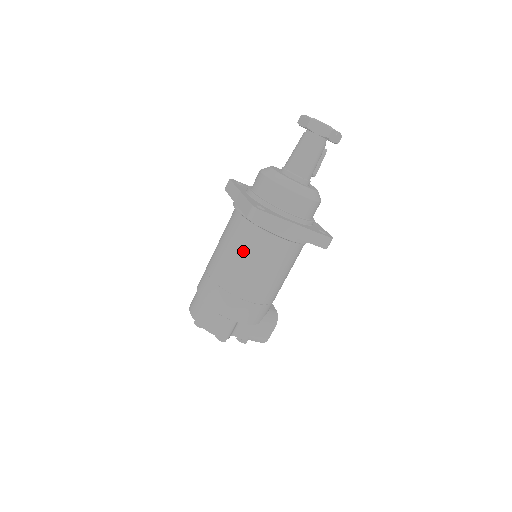
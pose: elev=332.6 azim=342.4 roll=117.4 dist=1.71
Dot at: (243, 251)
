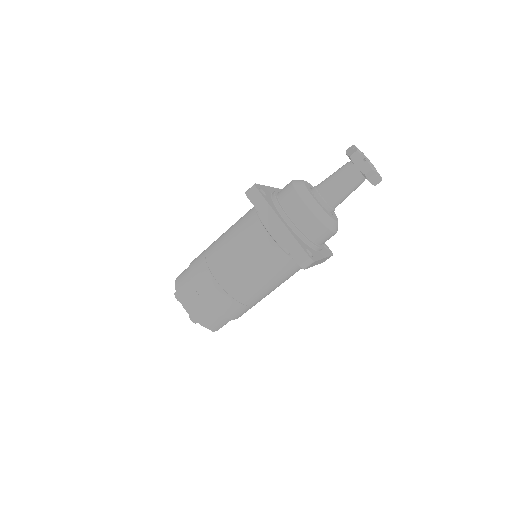
Dot at: (269, 275)
